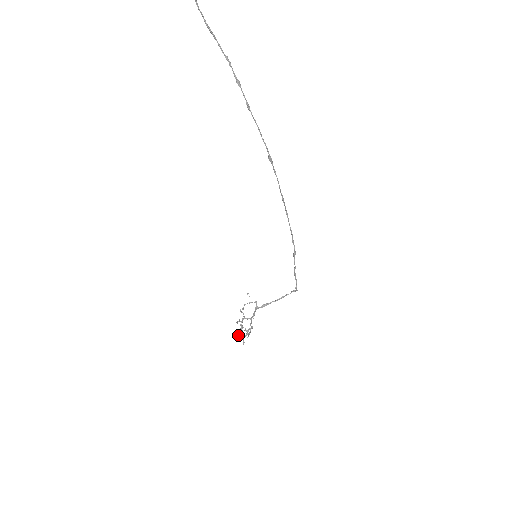
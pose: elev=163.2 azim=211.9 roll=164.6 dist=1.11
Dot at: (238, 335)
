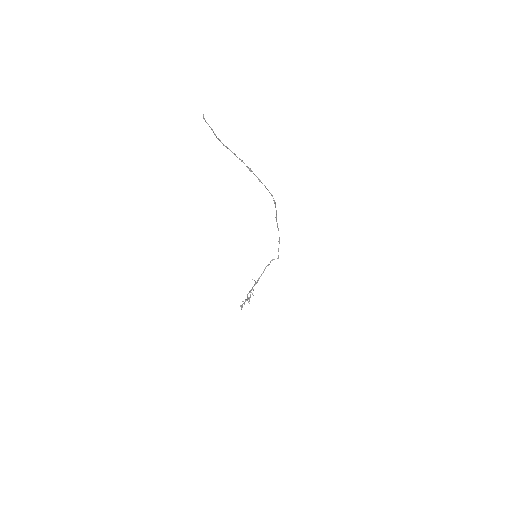
Dot at: occluded
